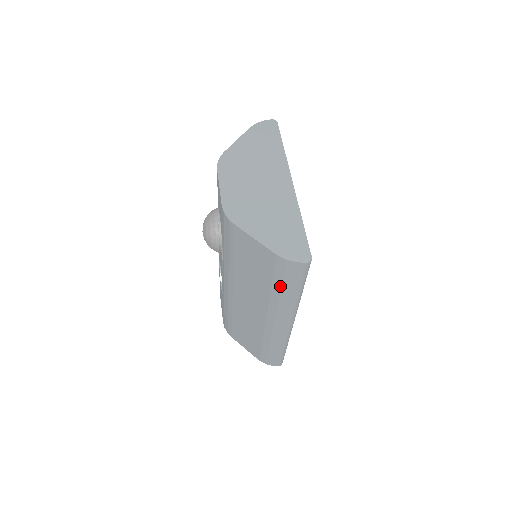
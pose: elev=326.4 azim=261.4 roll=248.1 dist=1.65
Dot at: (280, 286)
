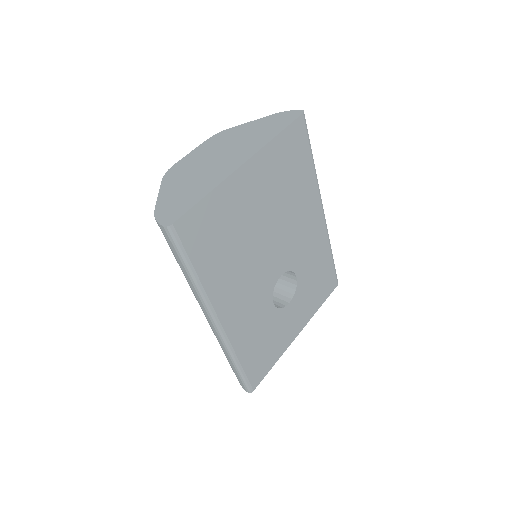
Dot at: (175, 258)
